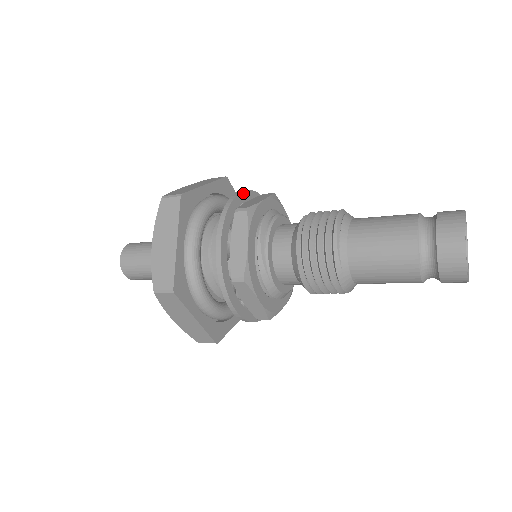
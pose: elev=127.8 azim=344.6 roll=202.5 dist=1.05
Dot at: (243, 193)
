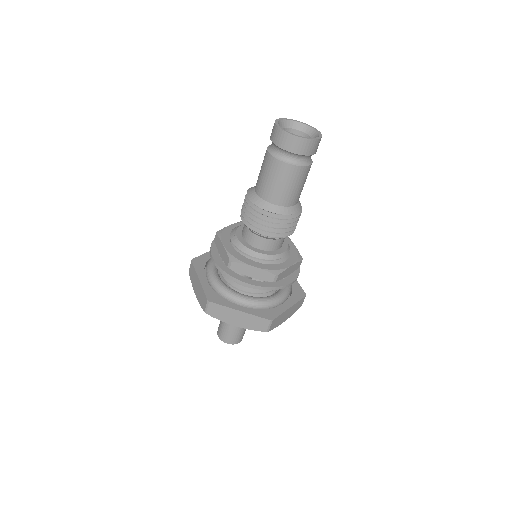
Dot at: occluded
